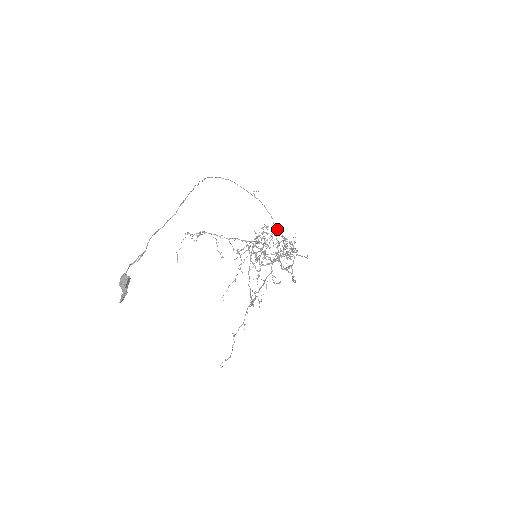
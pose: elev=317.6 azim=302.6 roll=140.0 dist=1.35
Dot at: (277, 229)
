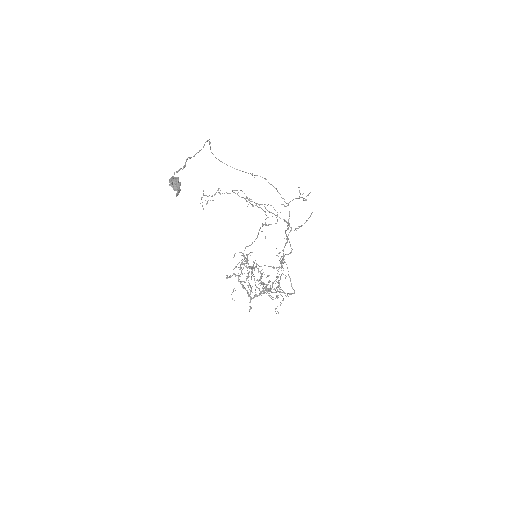
Dot at: occluded
